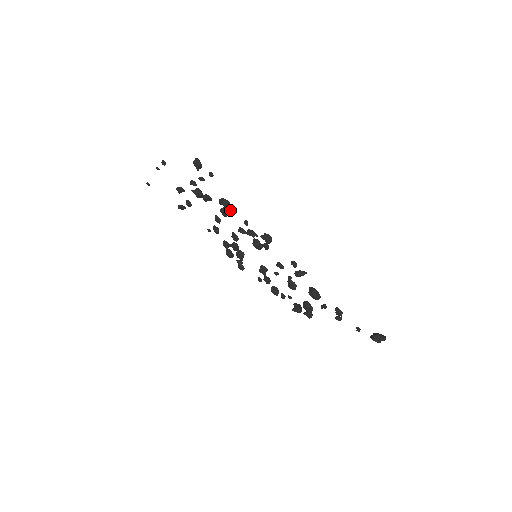
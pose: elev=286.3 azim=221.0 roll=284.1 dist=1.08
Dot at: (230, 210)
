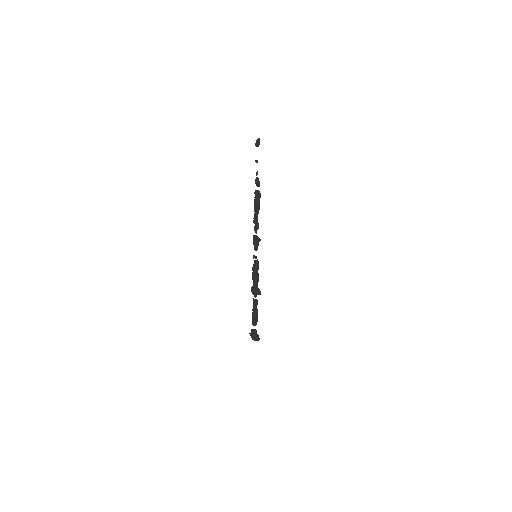
Dot at: (259, 195)
